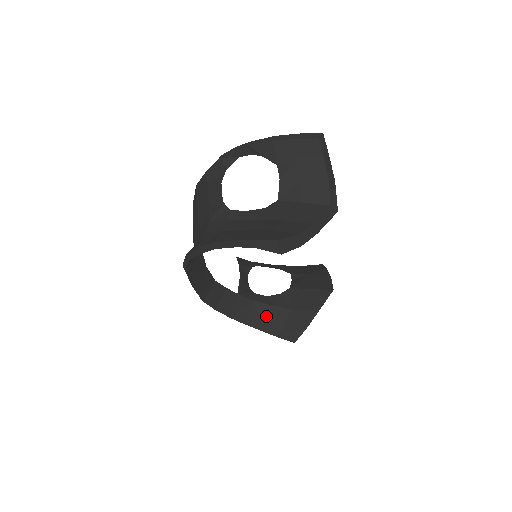
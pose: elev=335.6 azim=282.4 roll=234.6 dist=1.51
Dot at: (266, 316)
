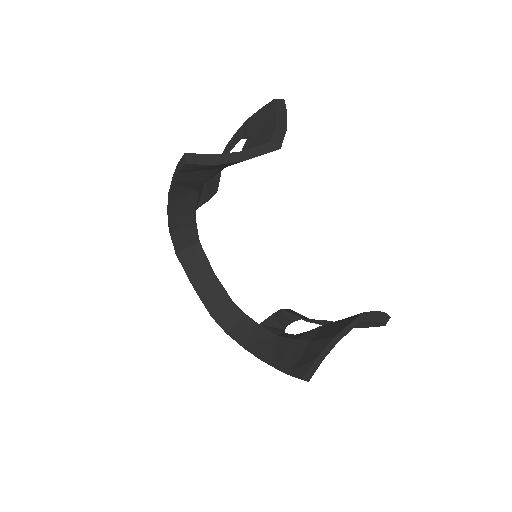
Dot at: (283, 351)
